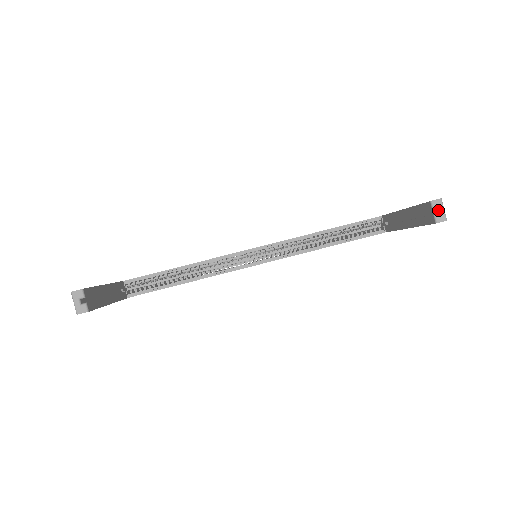
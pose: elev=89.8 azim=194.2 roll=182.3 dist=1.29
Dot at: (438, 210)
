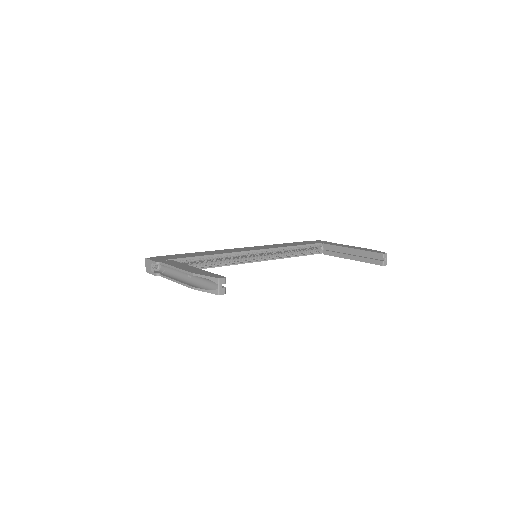
Dot at: (385, 259)
